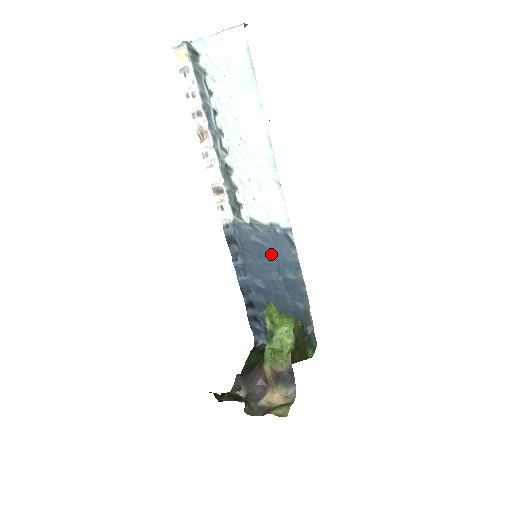
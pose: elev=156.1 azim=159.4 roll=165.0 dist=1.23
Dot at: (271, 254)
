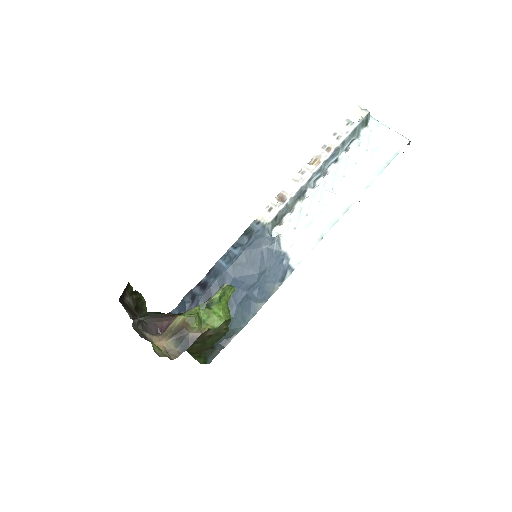
Dot at: (260, 271)
